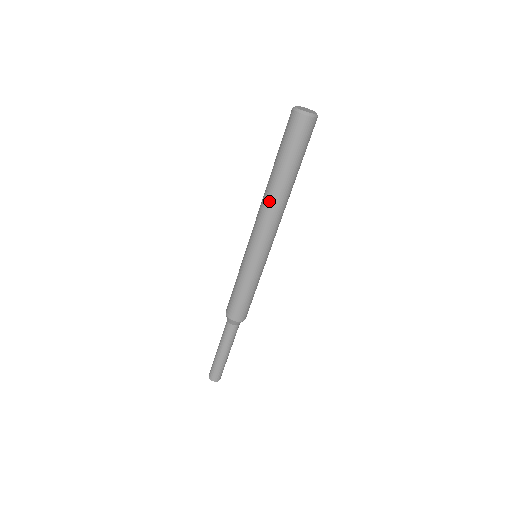
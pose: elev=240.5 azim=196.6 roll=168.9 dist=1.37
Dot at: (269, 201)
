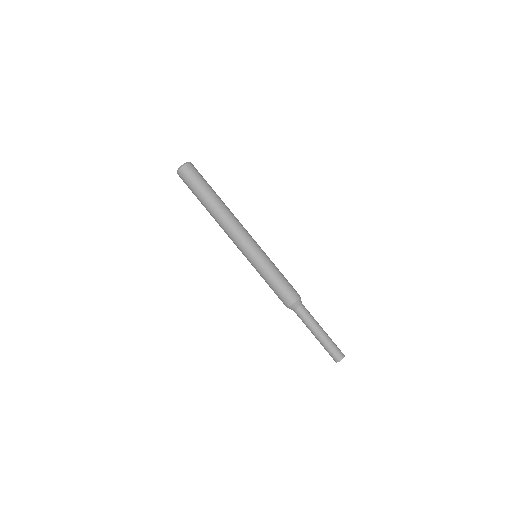
Dot at: (221, 219)
